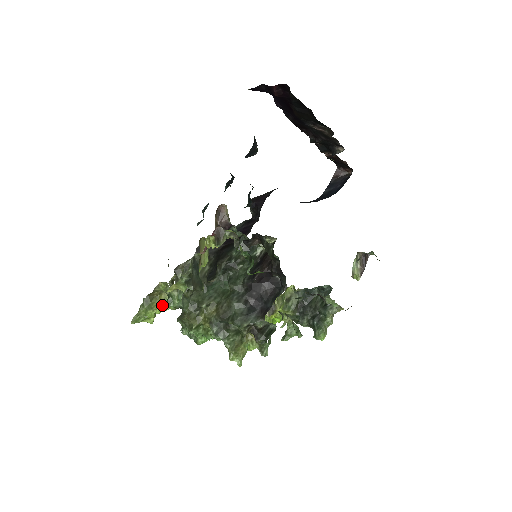
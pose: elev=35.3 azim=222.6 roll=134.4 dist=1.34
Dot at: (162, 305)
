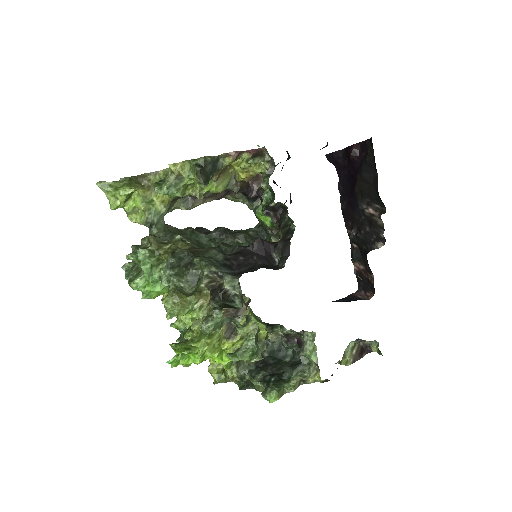
Dot at: (140, 199)
